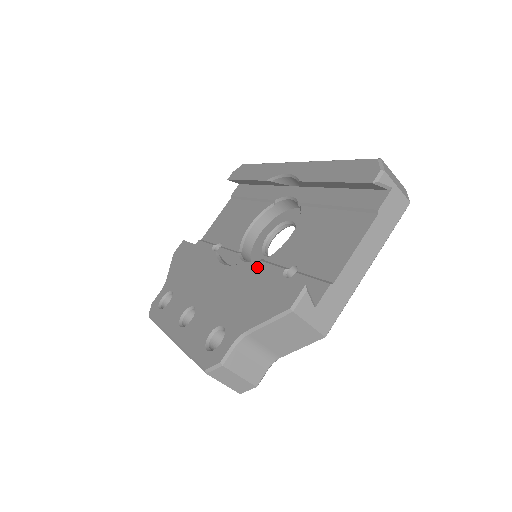
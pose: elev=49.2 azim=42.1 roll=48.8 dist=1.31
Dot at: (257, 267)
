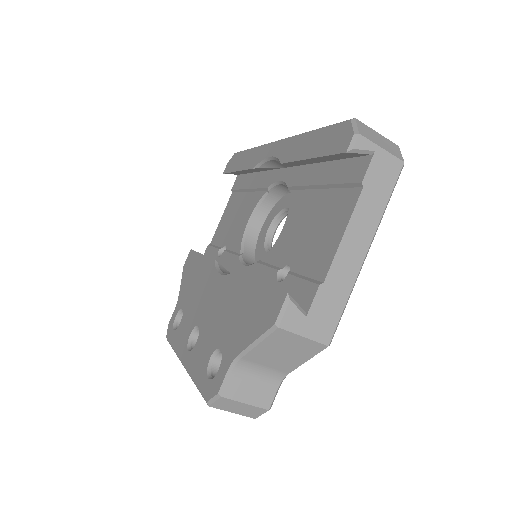
Dot at: (246, 275)
